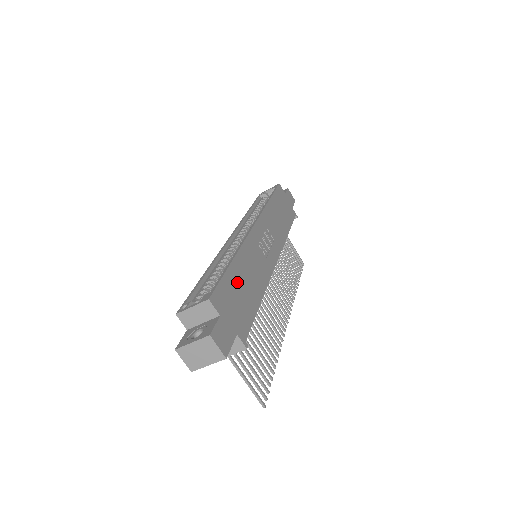
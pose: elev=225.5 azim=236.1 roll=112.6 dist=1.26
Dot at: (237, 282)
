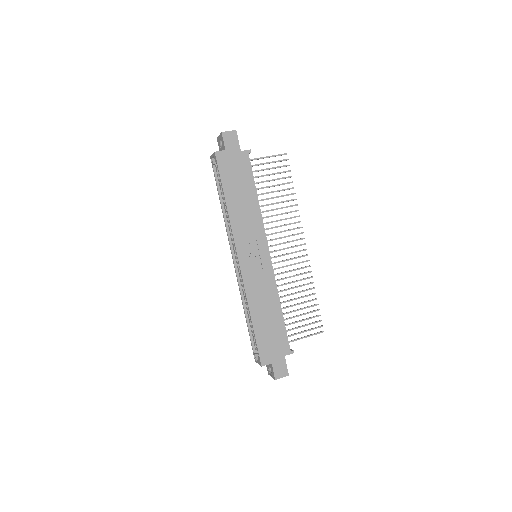
Dot at: (264, 329)
